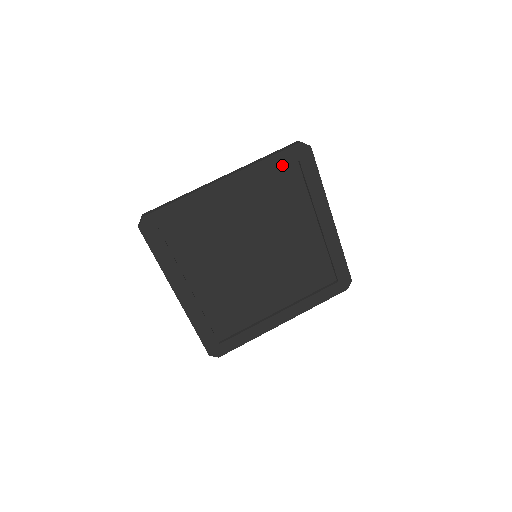
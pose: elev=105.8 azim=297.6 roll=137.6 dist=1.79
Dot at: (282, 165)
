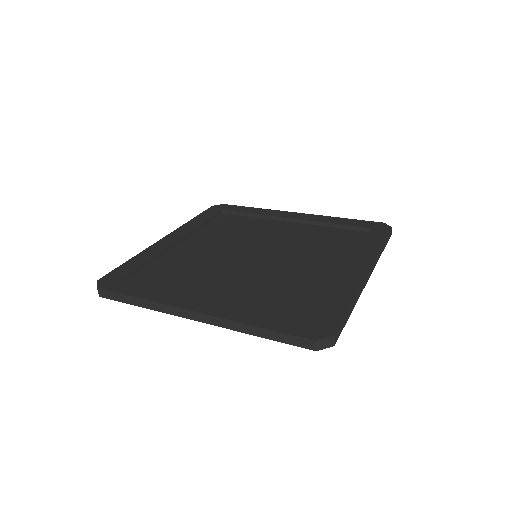
Dot at: (352, 225)
